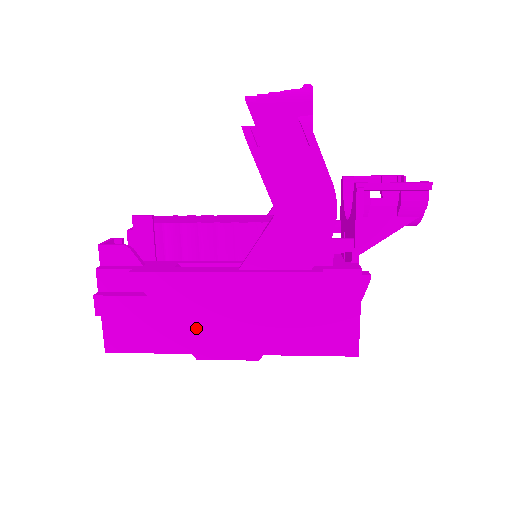
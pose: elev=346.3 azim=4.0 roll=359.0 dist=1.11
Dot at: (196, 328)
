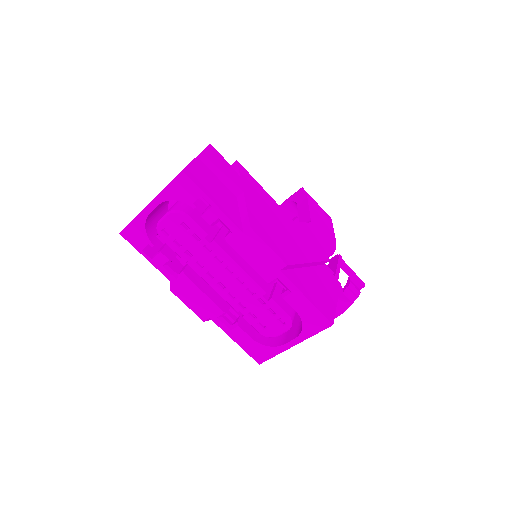
Dot at: (259, 215)
